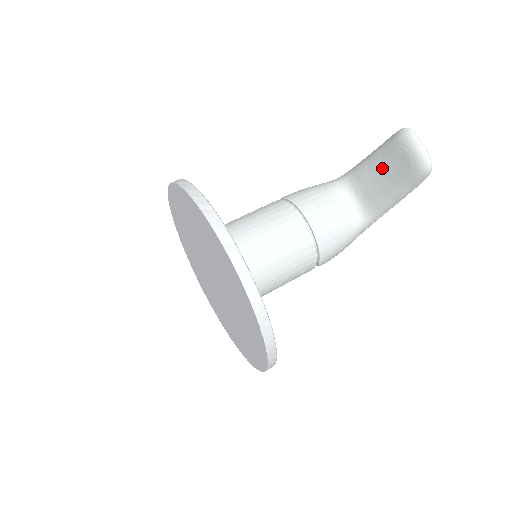
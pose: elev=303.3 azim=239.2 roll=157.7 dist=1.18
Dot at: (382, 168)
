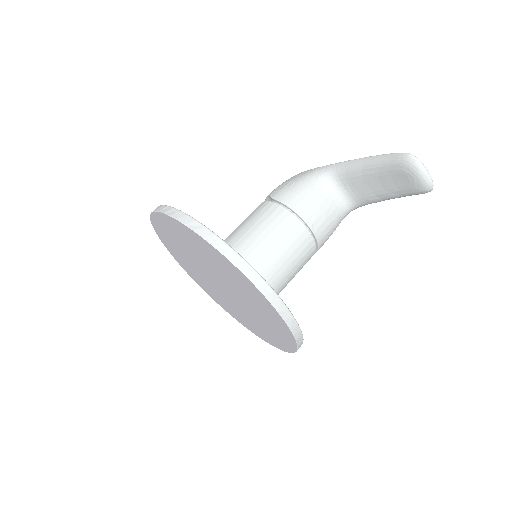
Dot at: (379, 178)
